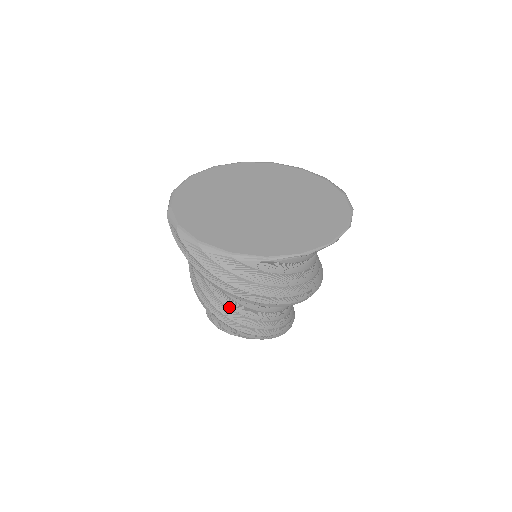
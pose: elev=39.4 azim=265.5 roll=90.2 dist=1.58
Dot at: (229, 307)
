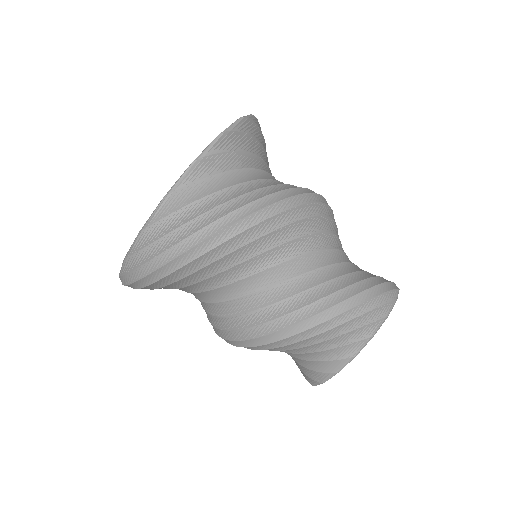
Dot at: (247, 312)
